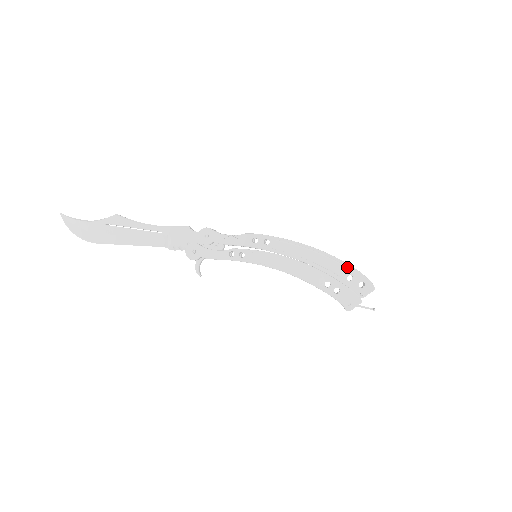
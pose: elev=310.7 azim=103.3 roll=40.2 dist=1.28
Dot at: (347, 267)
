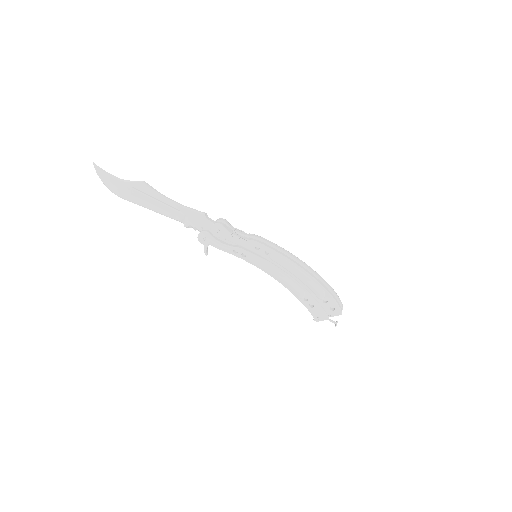
Dot at: (326, 293)
